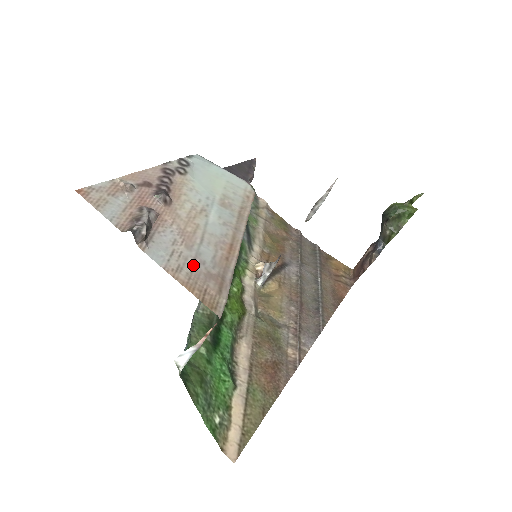
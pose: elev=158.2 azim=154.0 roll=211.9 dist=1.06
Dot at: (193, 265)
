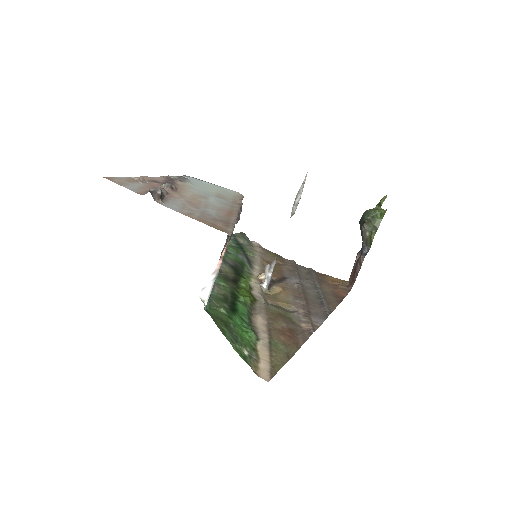
Dot at: (202, 214)
